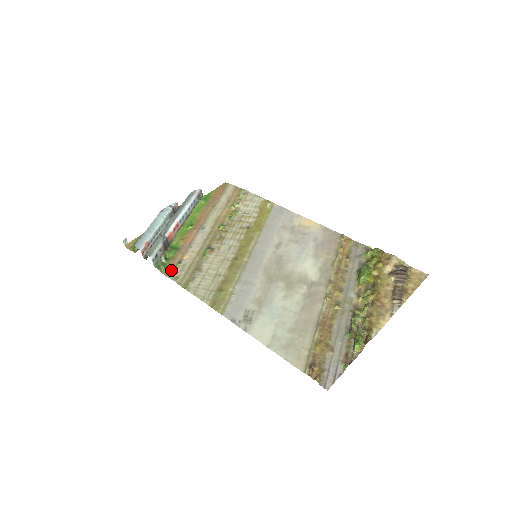
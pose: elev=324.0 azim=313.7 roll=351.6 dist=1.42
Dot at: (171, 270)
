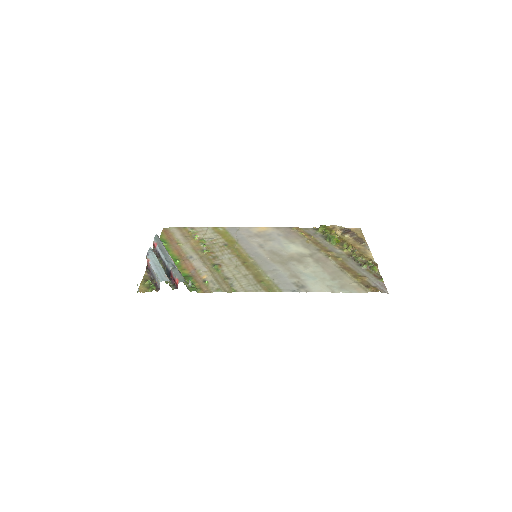
Dot at: (205, 288)
